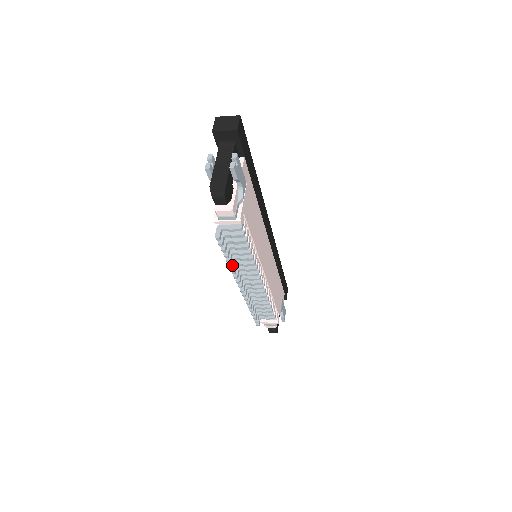
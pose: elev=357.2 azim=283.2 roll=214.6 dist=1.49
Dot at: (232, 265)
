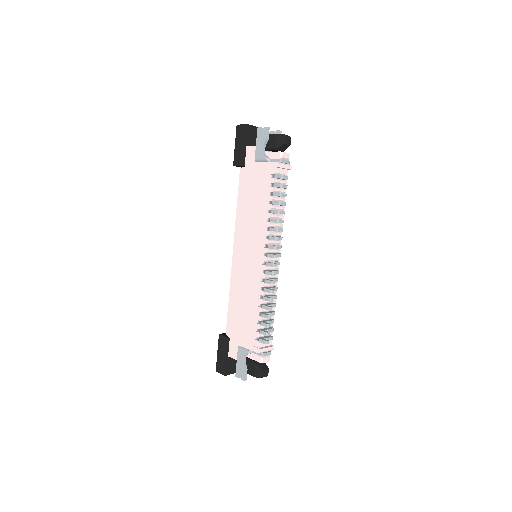
Dot at: (279, 219)
